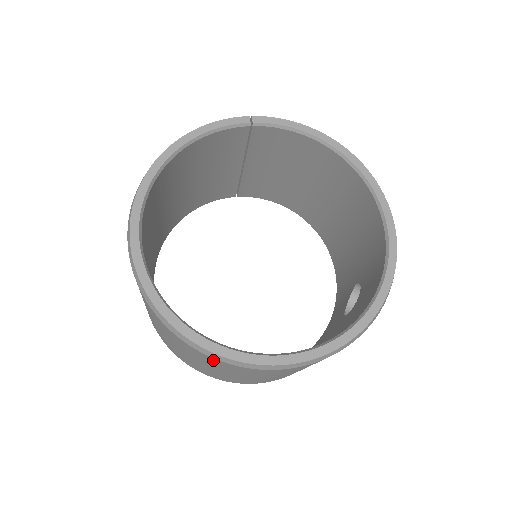
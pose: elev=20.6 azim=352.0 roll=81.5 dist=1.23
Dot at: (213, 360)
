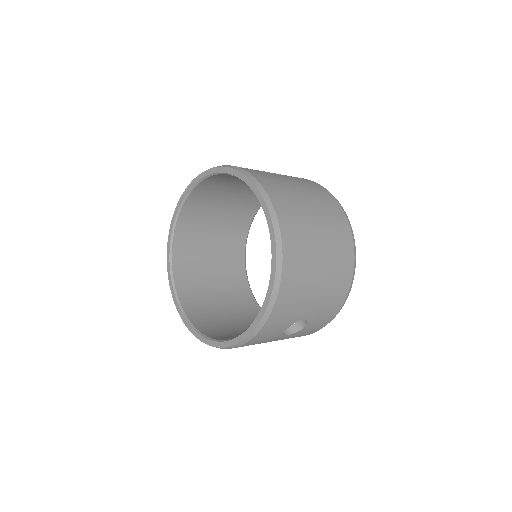
Dot at: occluded
